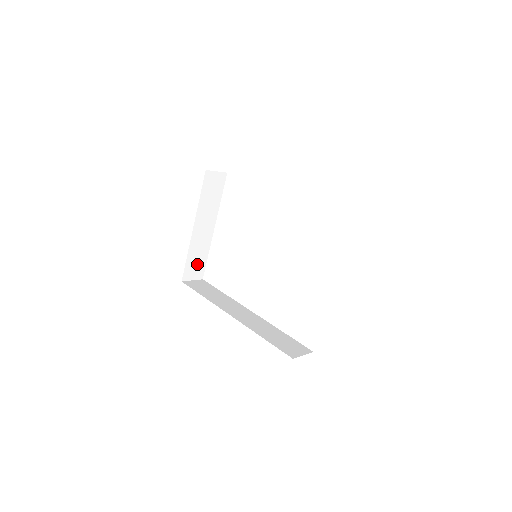
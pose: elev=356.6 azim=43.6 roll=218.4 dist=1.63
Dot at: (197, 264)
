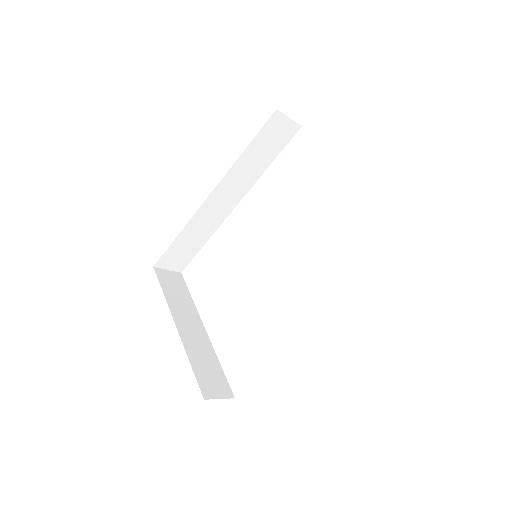
Dot at: (212, 375)
